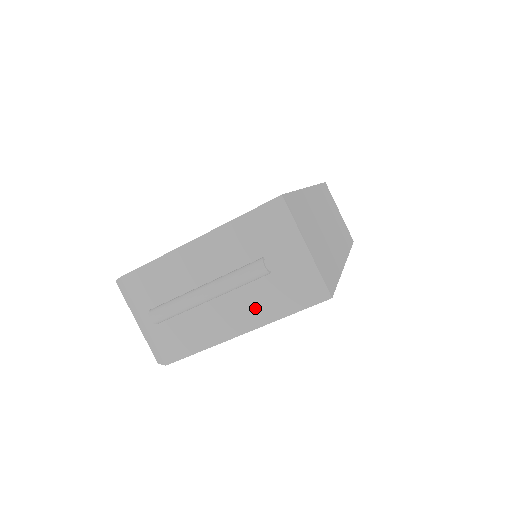
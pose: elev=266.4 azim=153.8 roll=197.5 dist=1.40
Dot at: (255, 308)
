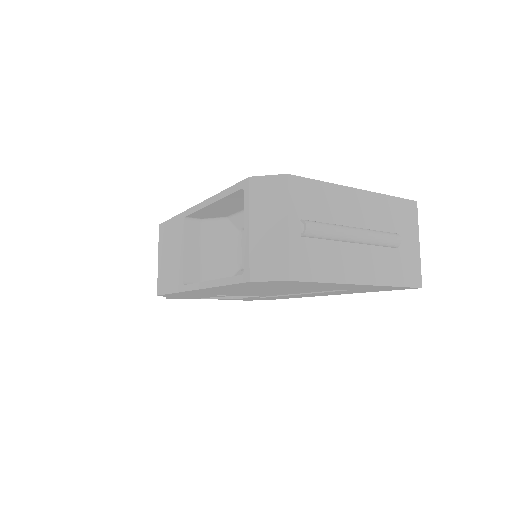
Dot at: (378, 268)
